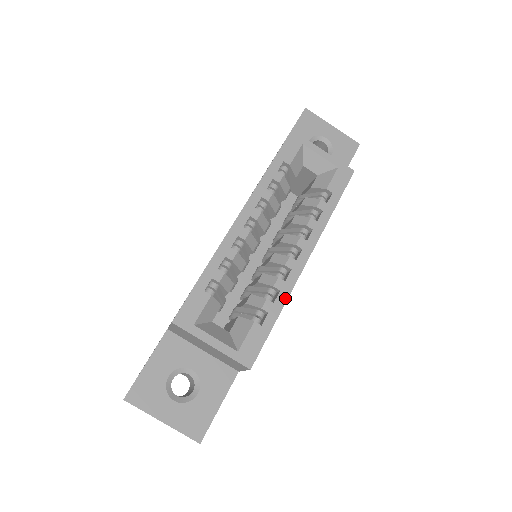
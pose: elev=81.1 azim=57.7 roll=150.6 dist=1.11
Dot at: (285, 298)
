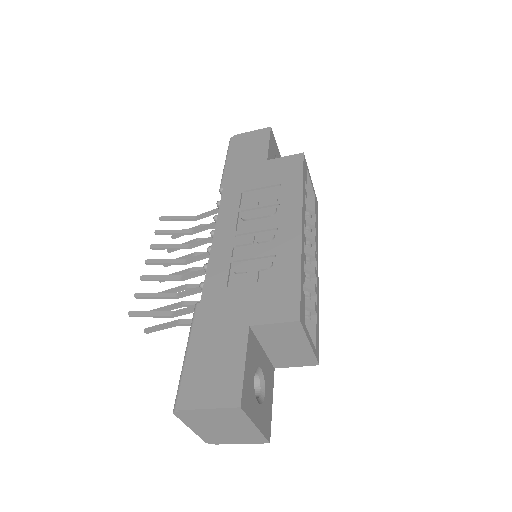
Dot at: (318, 302)
